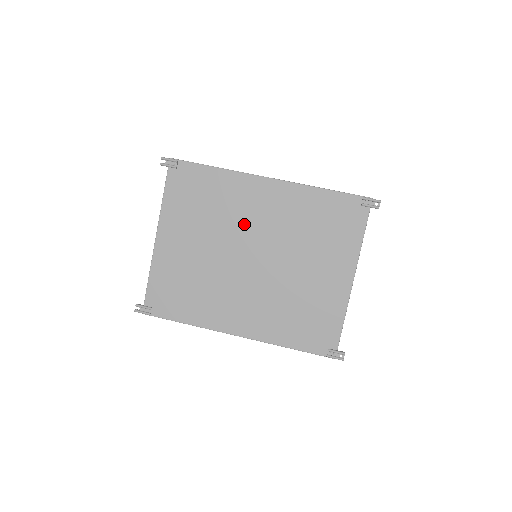
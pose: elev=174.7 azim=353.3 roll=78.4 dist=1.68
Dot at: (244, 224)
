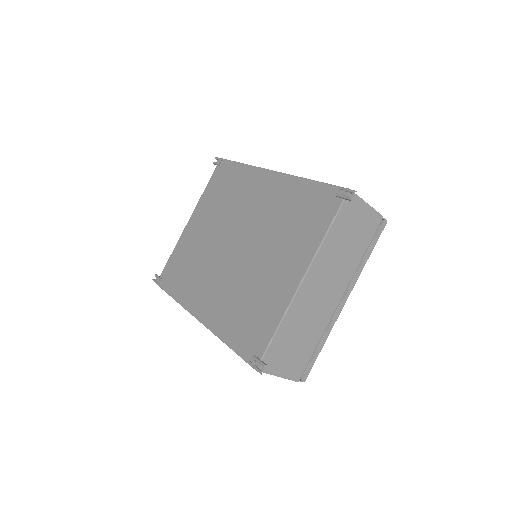
Dot at: (242, 212)
